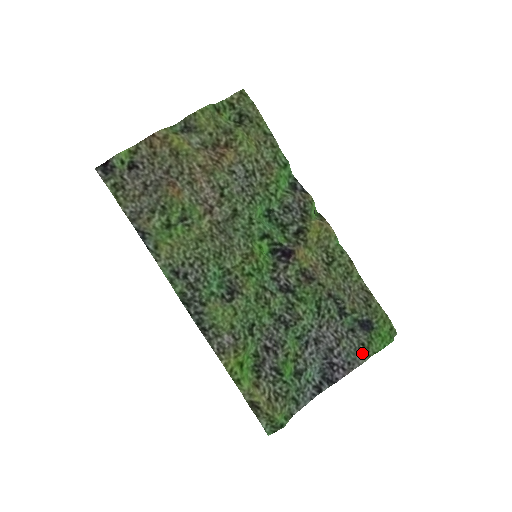
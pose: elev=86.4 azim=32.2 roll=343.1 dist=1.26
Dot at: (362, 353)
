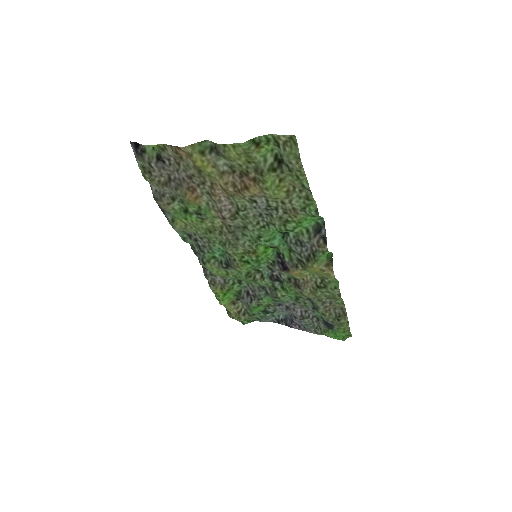
Dot at: (317, 330)
